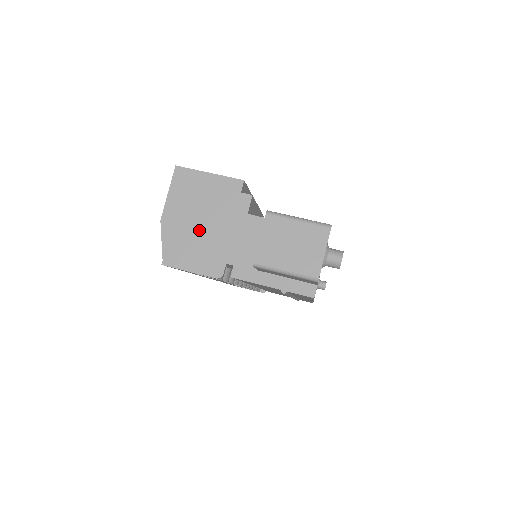
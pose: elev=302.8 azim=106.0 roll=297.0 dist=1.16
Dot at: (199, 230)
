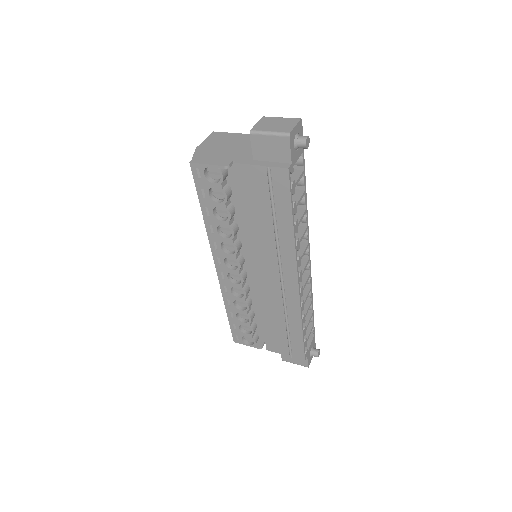
Dot at: (219, 150)
